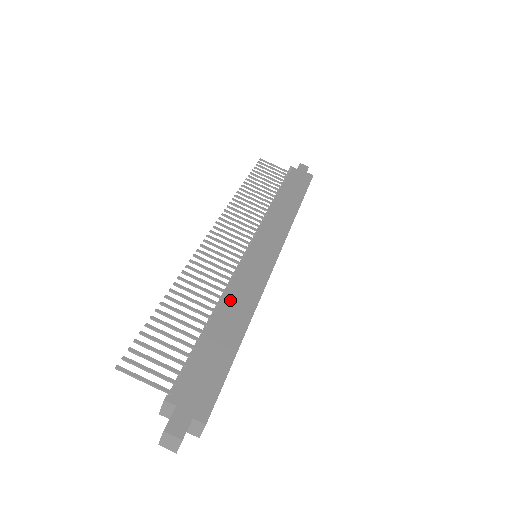
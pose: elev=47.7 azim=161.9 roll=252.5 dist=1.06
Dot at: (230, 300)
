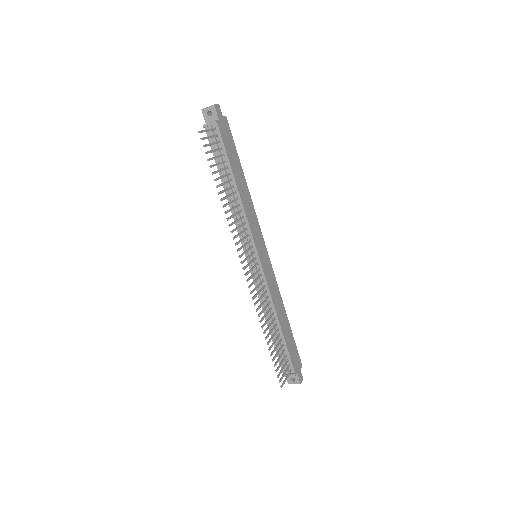
Dot at: (277, 307)
